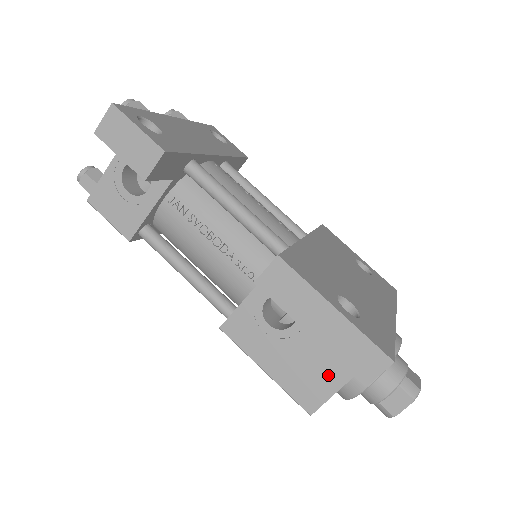
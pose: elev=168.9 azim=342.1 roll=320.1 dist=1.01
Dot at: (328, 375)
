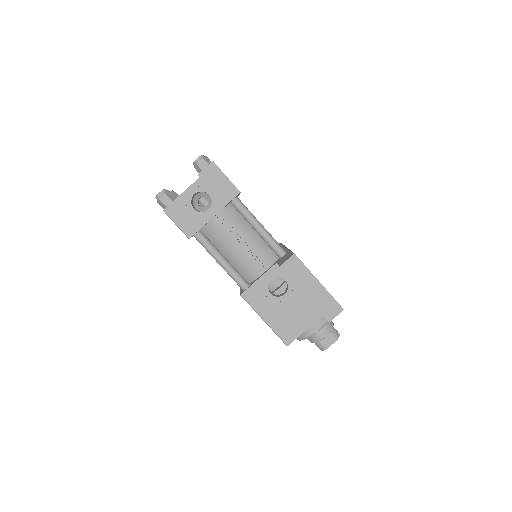
Dot at: (300, 322)
